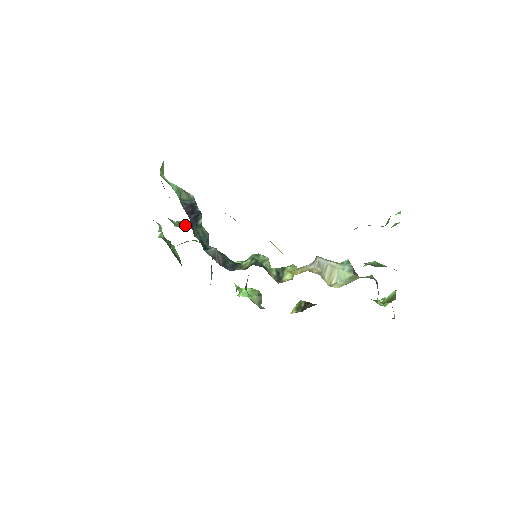
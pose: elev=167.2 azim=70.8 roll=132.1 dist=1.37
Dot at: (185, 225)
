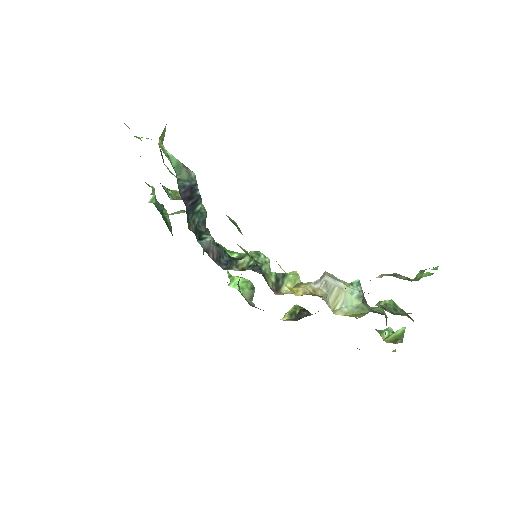
Dot at: occluded
